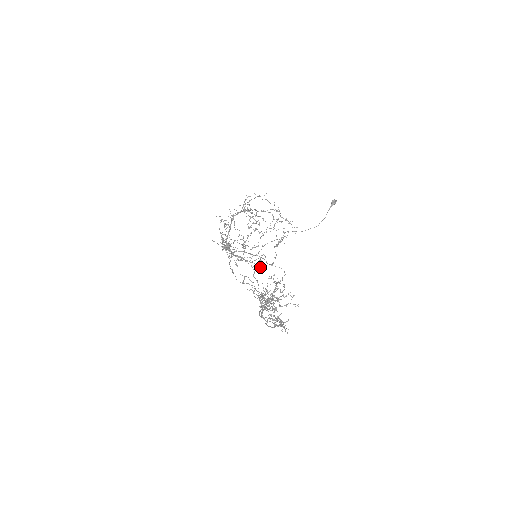
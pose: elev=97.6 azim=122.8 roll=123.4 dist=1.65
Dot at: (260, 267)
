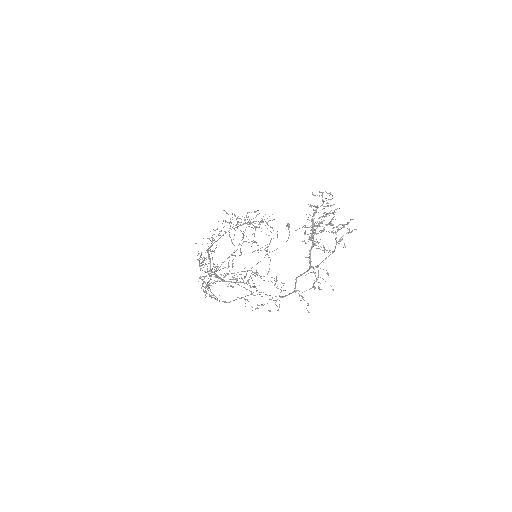
Dot at: (255, 286)
